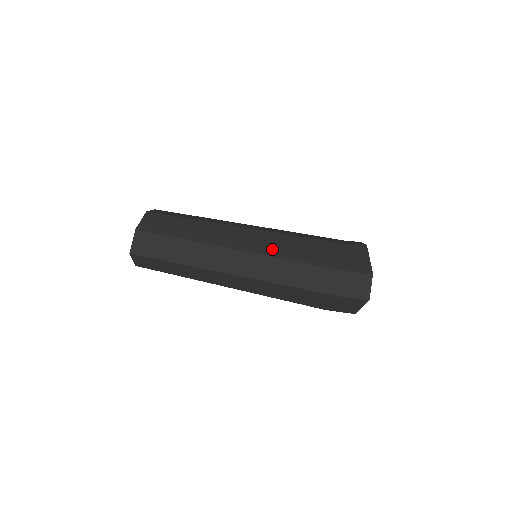
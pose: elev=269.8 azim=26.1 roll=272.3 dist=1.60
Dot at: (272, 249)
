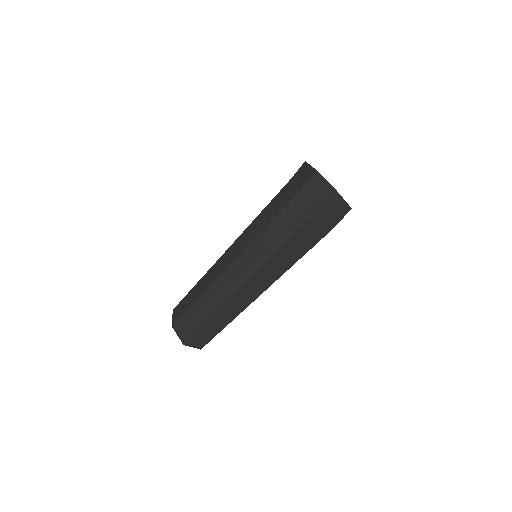
Dot at: (249, 239)
